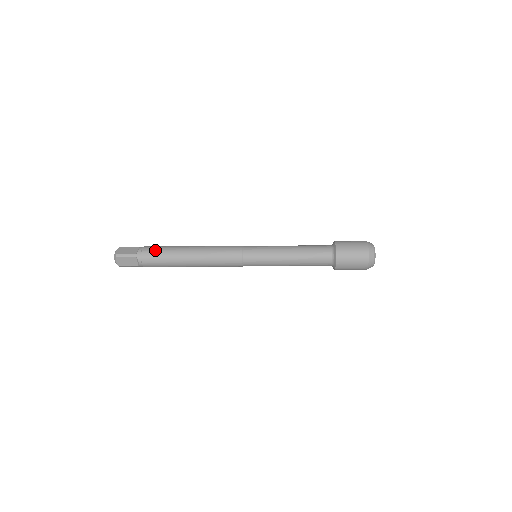
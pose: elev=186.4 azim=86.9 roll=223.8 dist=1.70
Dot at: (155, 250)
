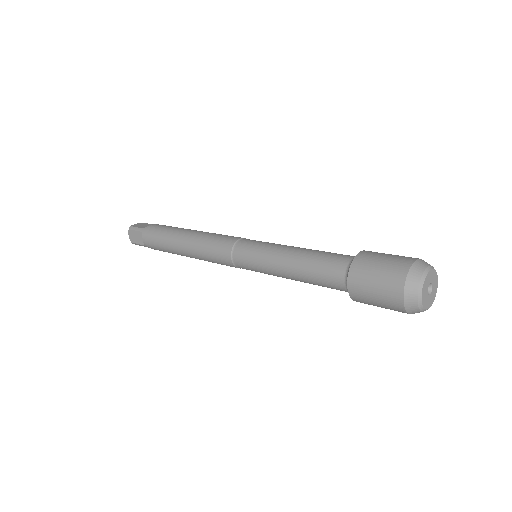
Dot at: (155, 246)
